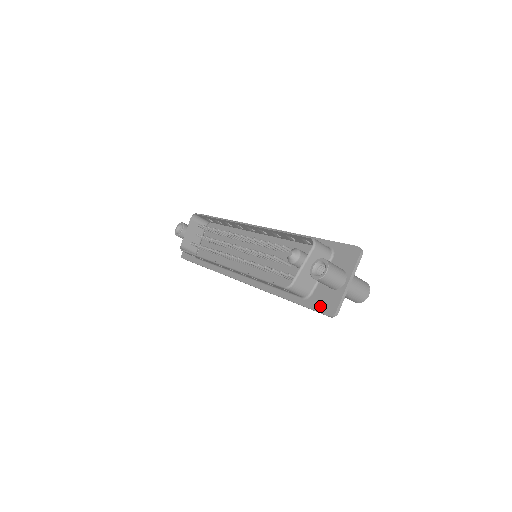
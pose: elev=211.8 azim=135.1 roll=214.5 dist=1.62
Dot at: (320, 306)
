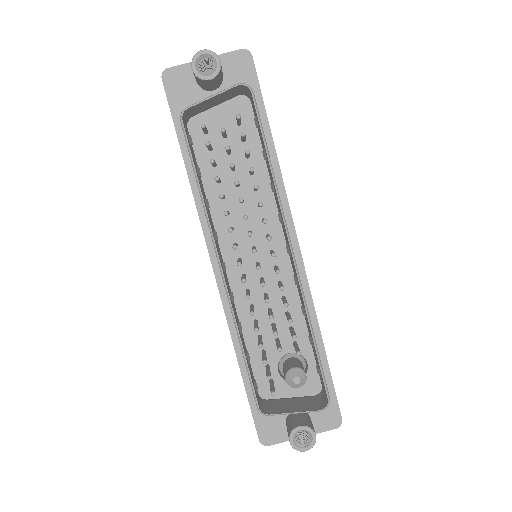
Dot at: (262, 424)
